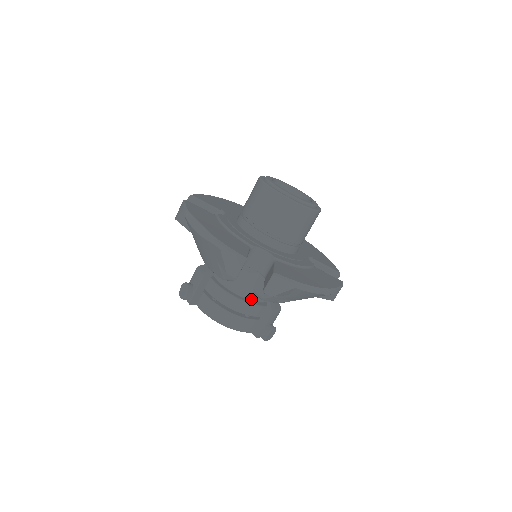
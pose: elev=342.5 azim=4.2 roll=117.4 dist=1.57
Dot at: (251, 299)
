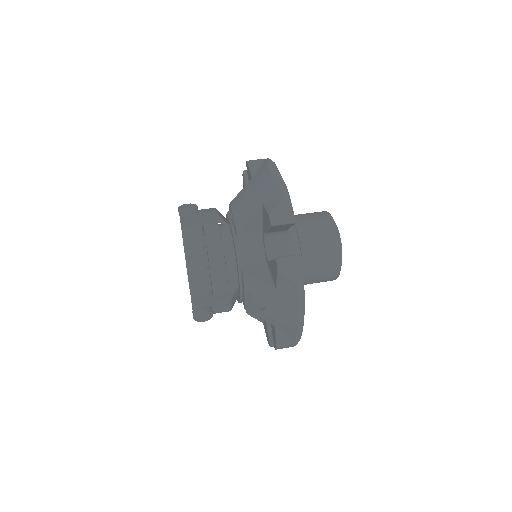
Dot at: (227, 272)
